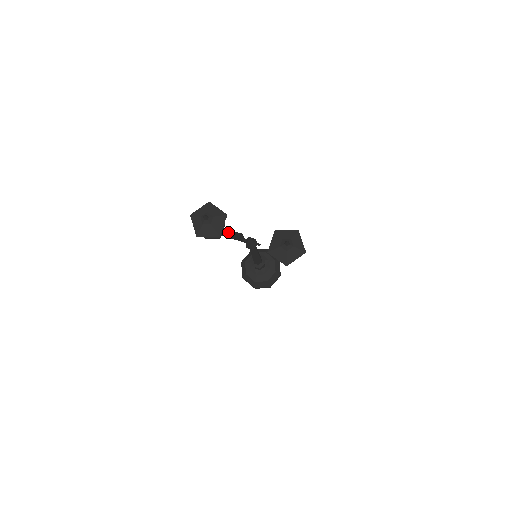
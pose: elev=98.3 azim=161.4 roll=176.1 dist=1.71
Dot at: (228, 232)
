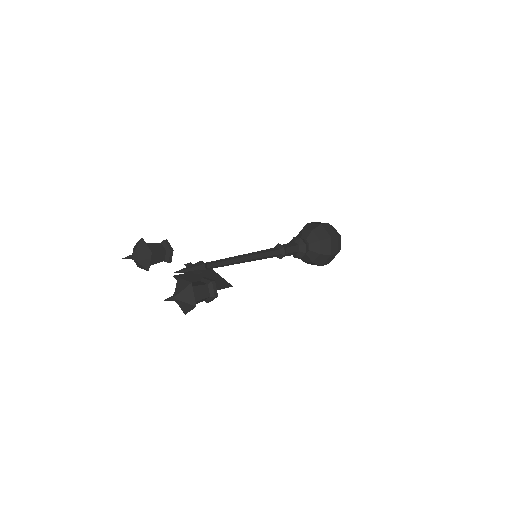
Dot at: occluded
